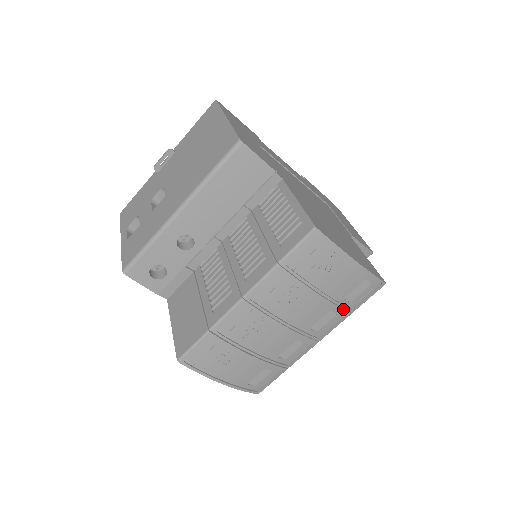
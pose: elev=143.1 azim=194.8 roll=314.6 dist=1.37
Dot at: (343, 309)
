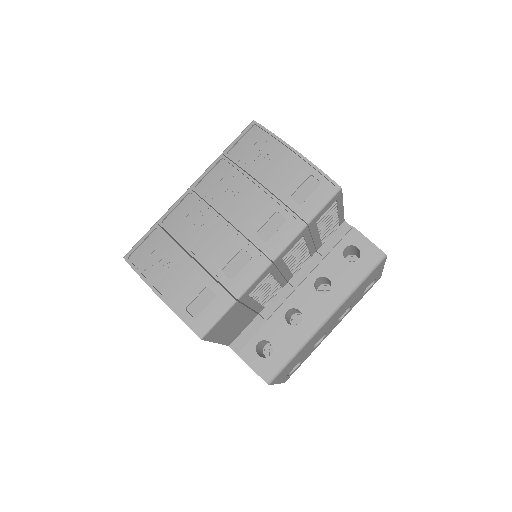
Dot at: (292, 212)
